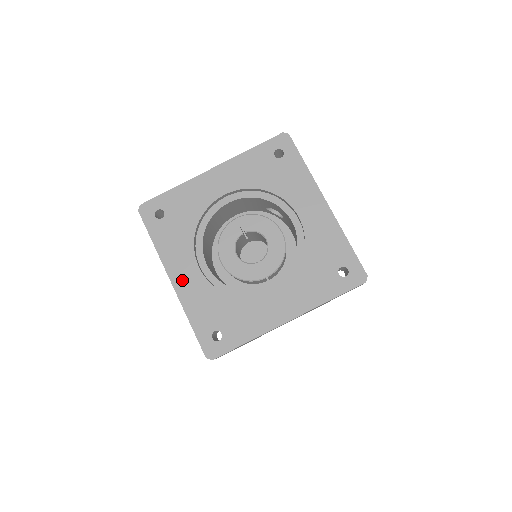
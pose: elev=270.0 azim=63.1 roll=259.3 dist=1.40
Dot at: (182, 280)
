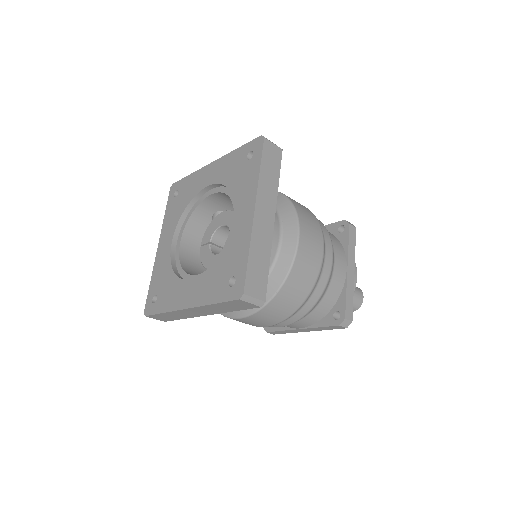
Dot at: (190, 298)
